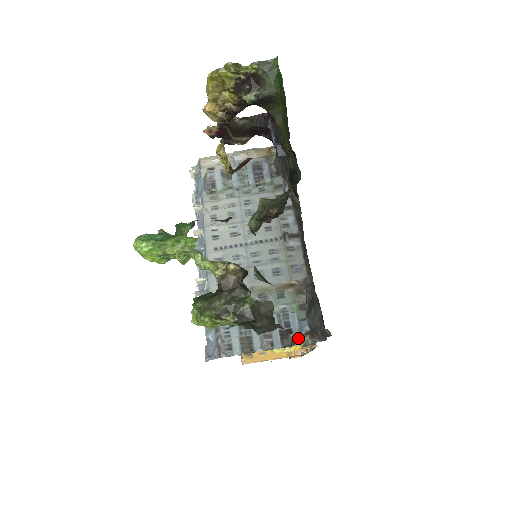
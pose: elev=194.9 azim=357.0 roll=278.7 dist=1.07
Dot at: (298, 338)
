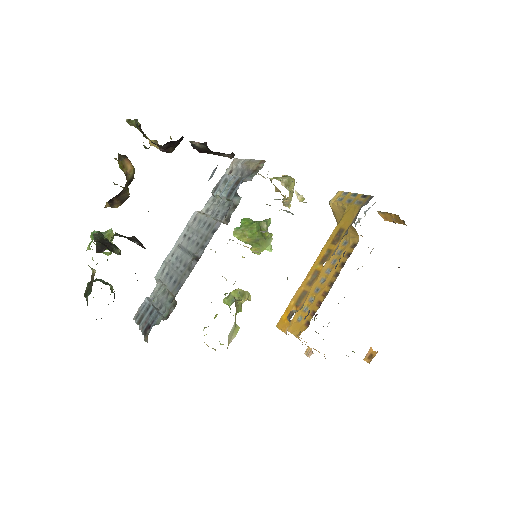
Dot at: (146, 335)
